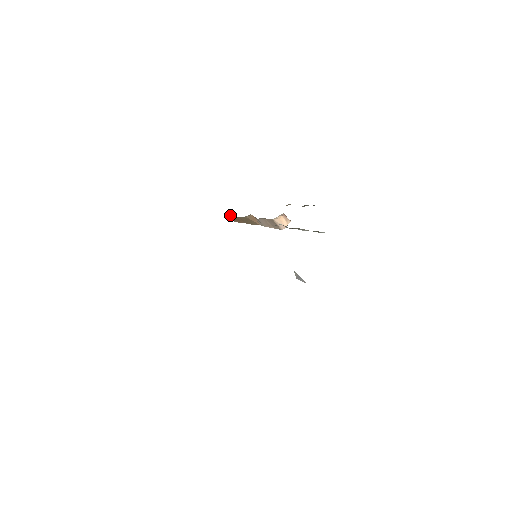
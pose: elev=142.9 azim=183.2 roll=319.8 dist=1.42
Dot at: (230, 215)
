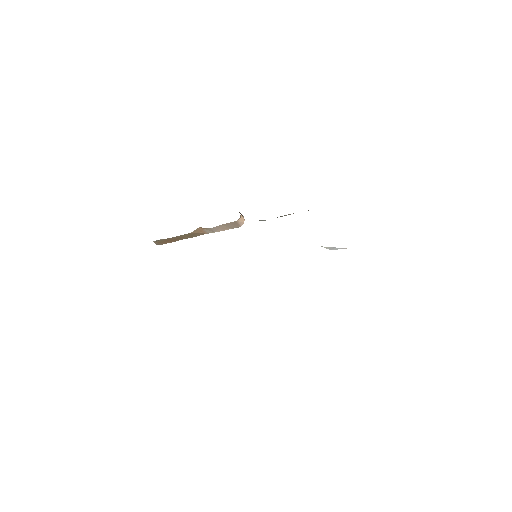
Dot at: (160, 240)
